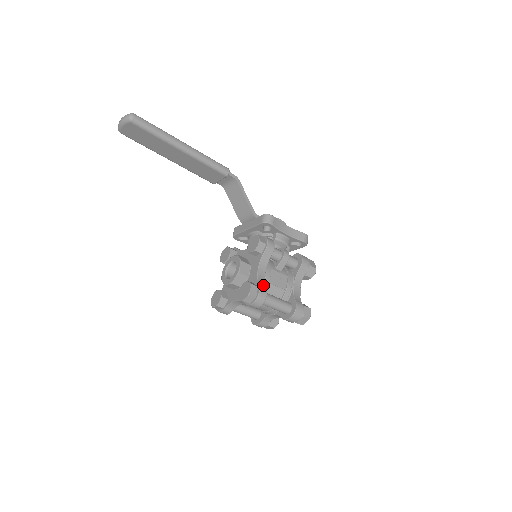
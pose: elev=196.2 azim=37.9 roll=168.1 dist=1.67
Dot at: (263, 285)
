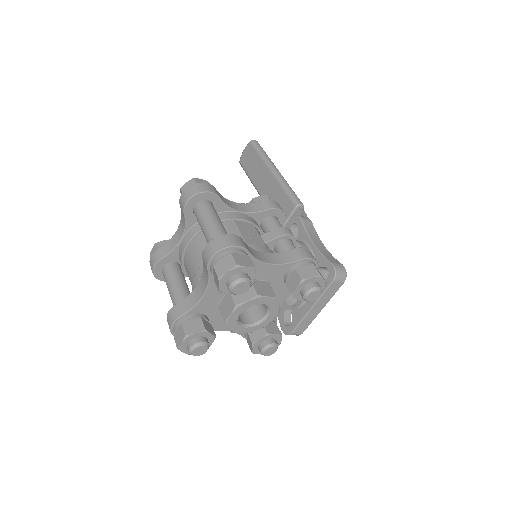
Dot at: (220, 196)
